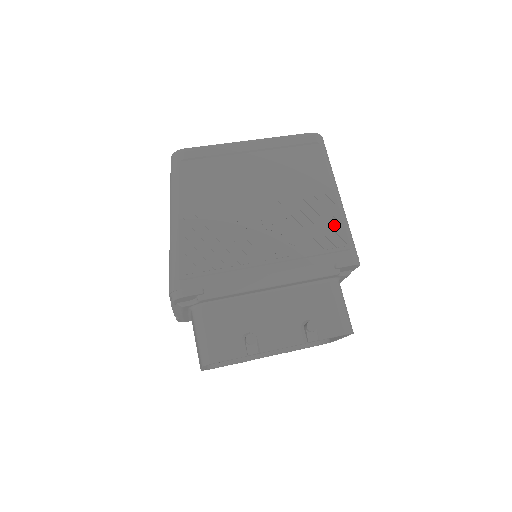
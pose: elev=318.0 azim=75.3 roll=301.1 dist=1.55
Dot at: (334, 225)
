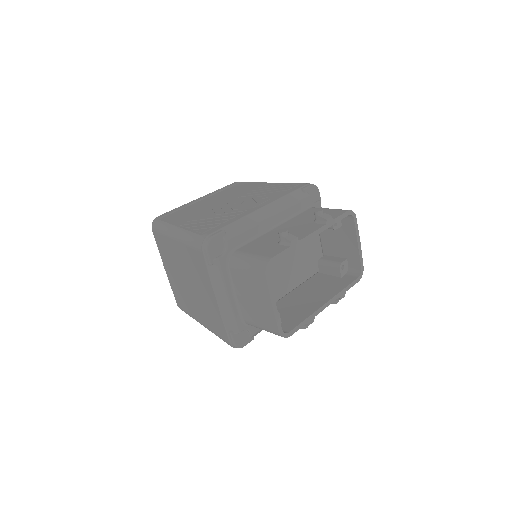
Dot at: (283, 185)
